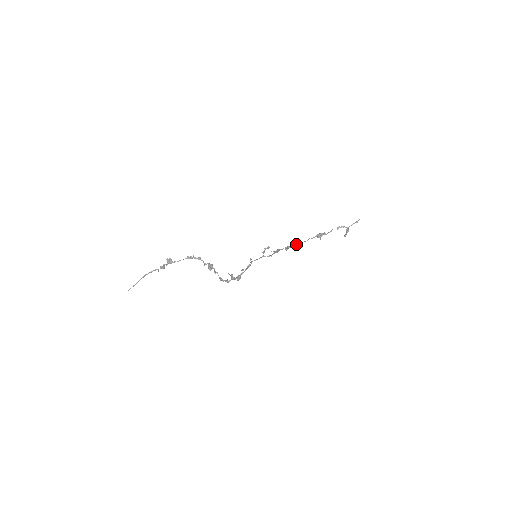
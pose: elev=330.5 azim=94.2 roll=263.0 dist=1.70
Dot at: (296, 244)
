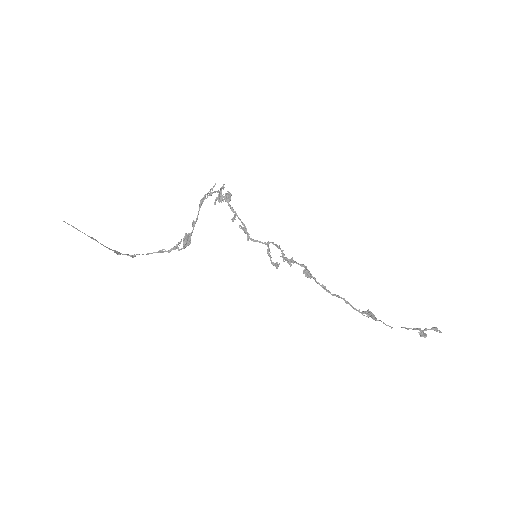
Dot at: (323, 285)
